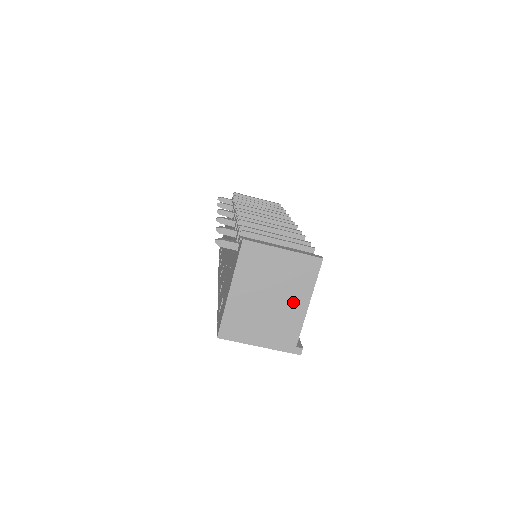
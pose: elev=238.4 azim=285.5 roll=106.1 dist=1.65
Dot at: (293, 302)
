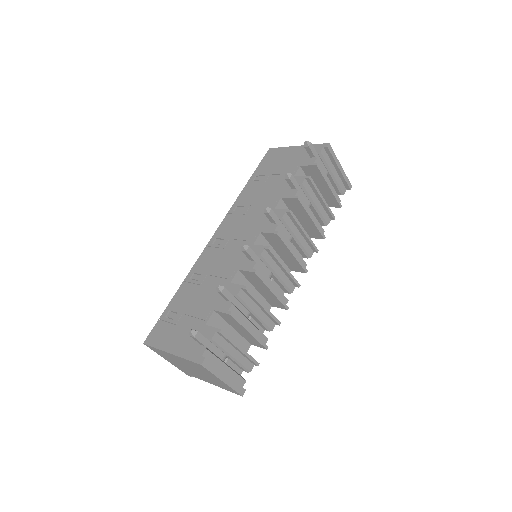
Dot at: (205, 379)
